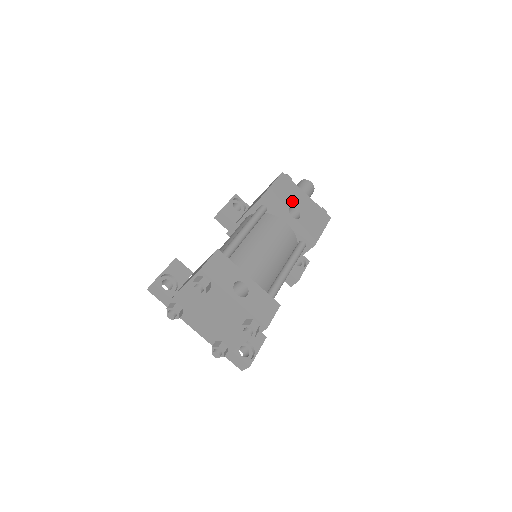
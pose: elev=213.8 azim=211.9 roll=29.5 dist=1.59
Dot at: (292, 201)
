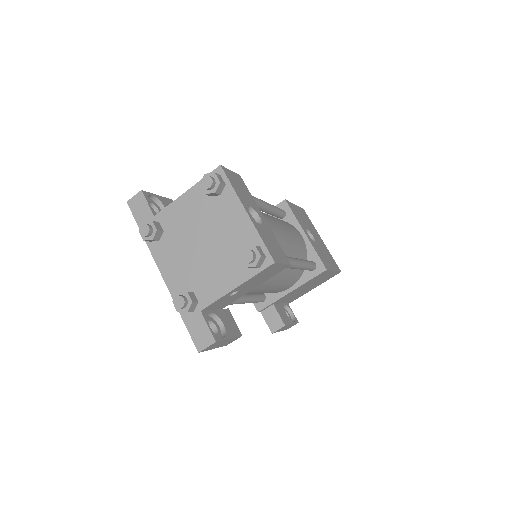
Dot at: (309, 229)
